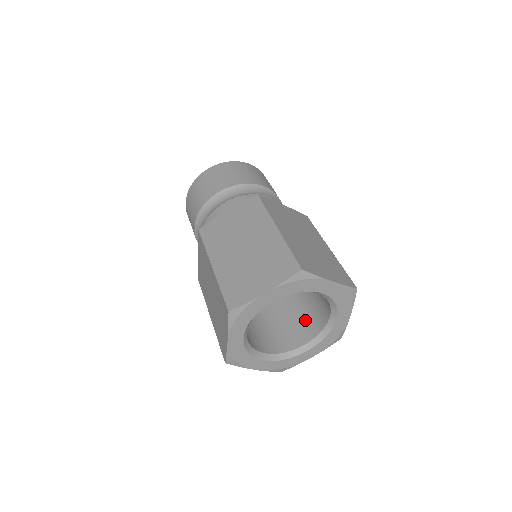
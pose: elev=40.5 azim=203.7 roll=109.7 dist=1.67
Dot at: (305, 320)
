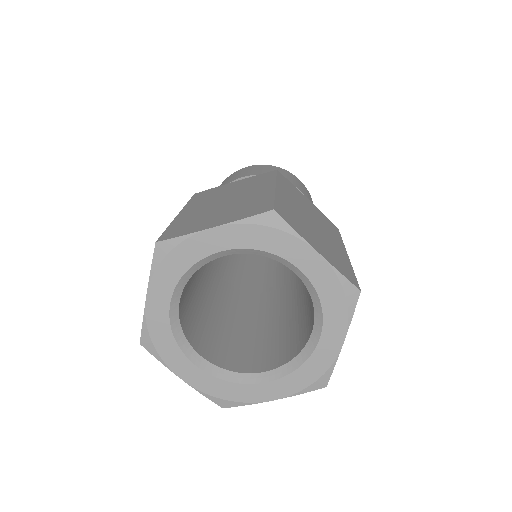
Dot at: (283, 344)
